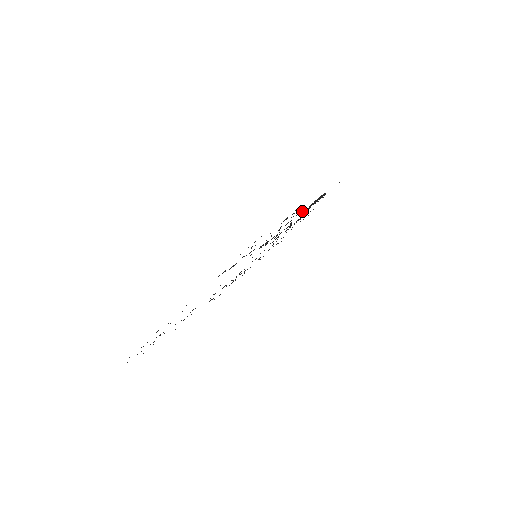
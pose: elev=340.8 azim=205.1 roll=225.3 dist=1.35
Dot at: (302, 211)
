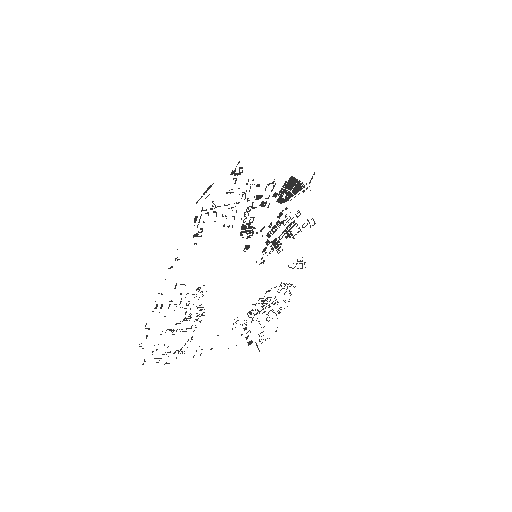
Dot at: (276, 194)
